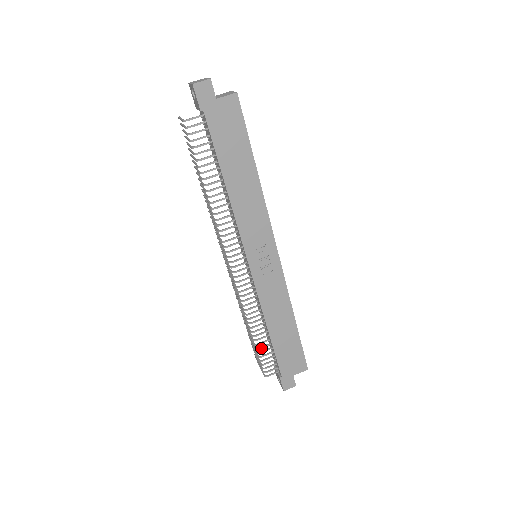
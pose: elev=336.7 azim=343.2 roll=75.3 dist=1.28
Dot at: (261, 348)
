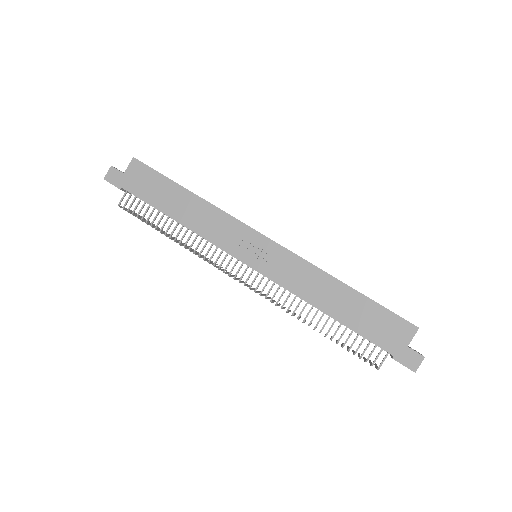
Dot at: occluded
